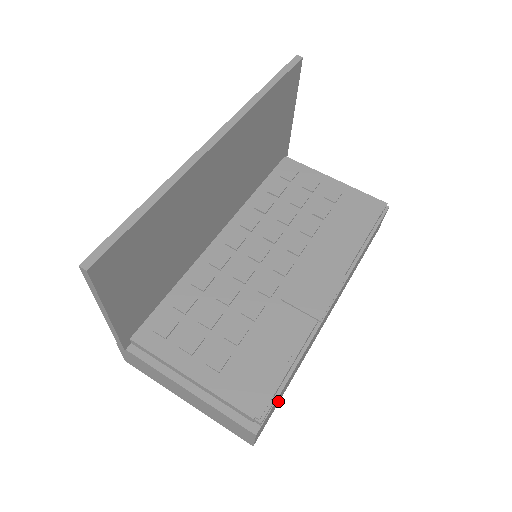
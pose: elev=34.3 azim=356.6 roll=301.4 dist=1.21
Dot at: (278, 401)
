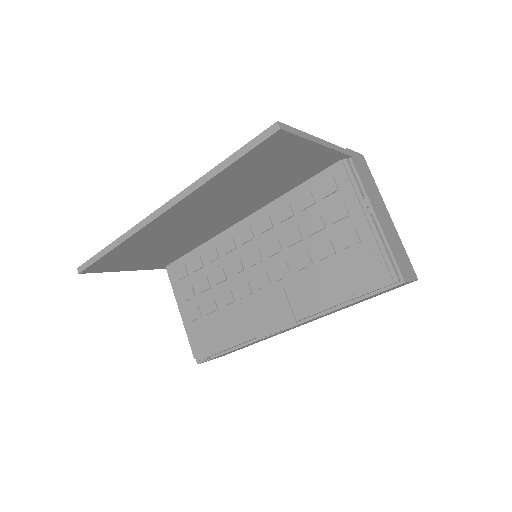
Dot at: (236, 350)
